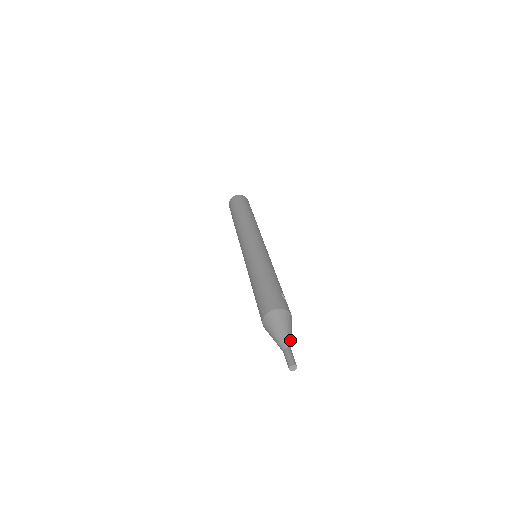
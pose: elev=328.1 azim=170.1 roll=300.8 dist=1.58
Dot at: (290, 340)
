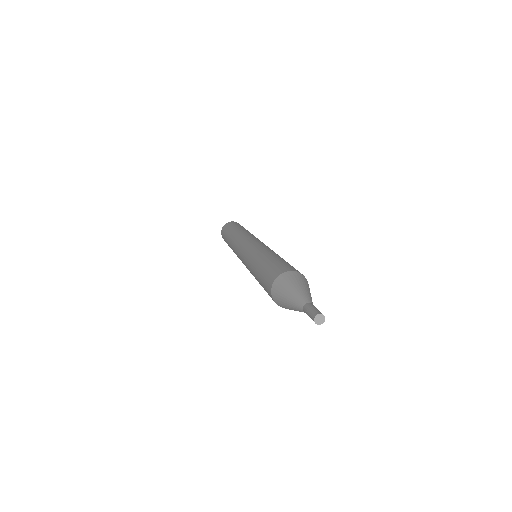
Dot at: occluded
